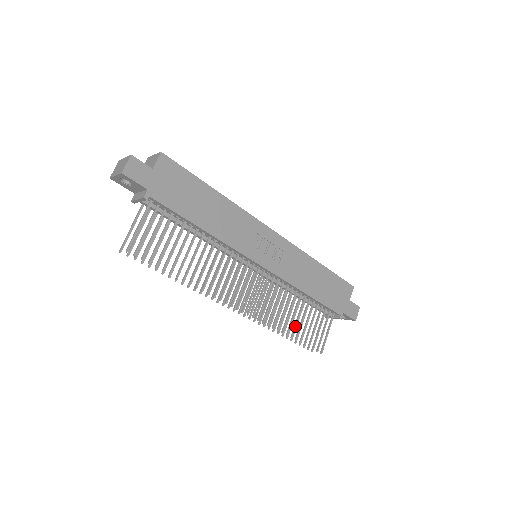
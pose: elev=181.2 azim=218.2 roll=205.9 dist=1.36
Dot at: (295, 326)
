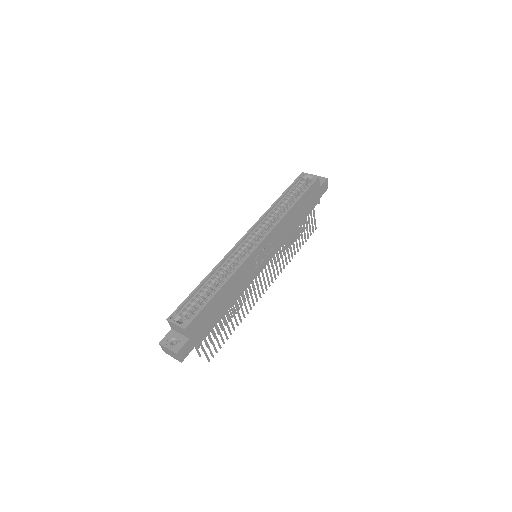
Dot at: (297, 246)
